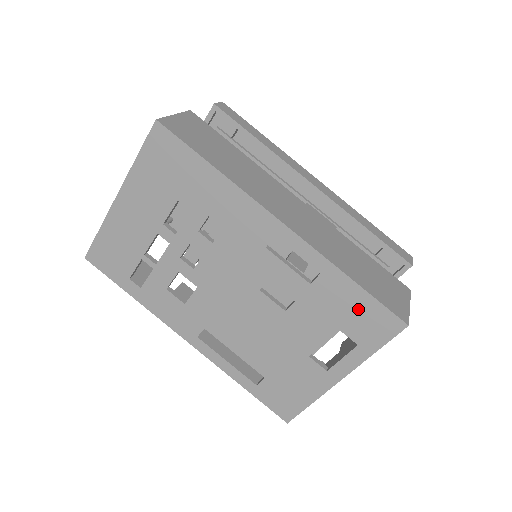
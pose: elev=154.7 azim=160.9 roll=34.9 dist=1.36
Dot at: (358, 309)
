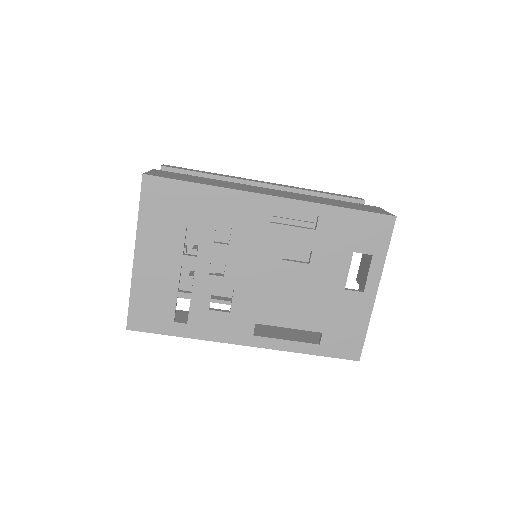
Dot at: (358, 227)
